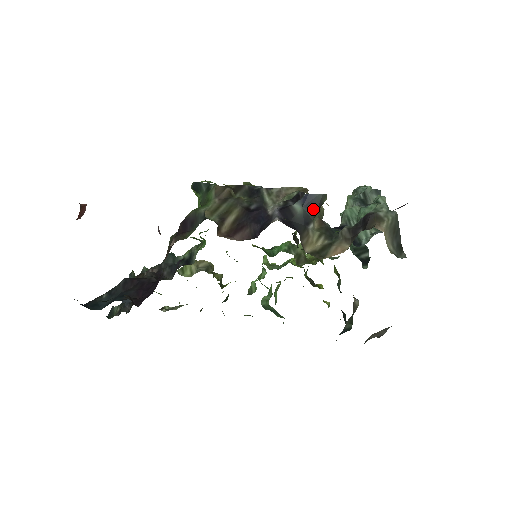
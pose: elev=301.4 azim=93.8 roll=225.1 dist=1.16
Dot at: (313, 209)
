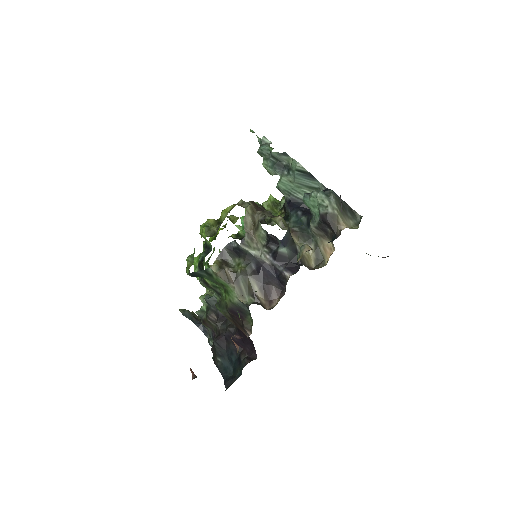
Dot at: (290, 240)
